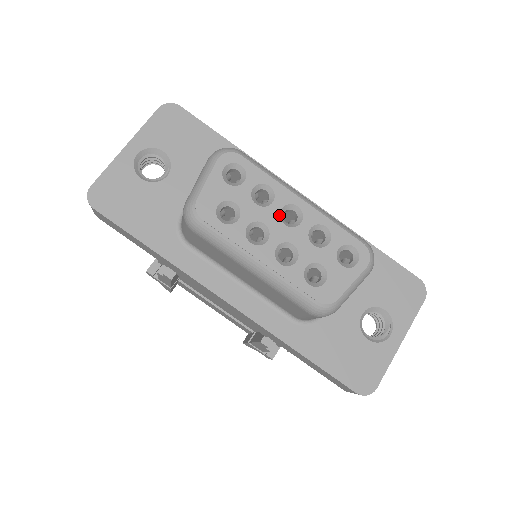
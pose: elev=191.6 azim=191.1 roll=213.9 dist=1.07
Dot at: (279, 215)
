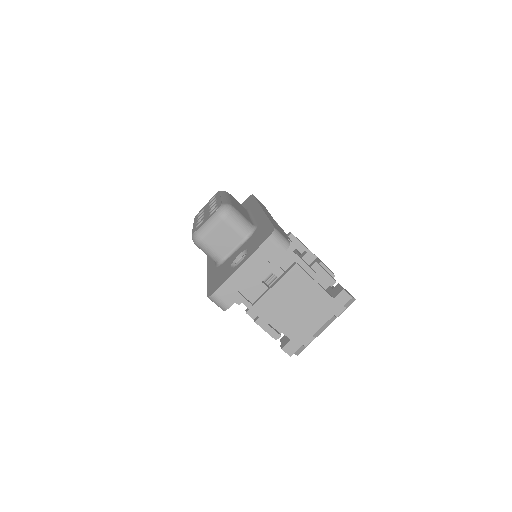
Dot at: (210, 206)
